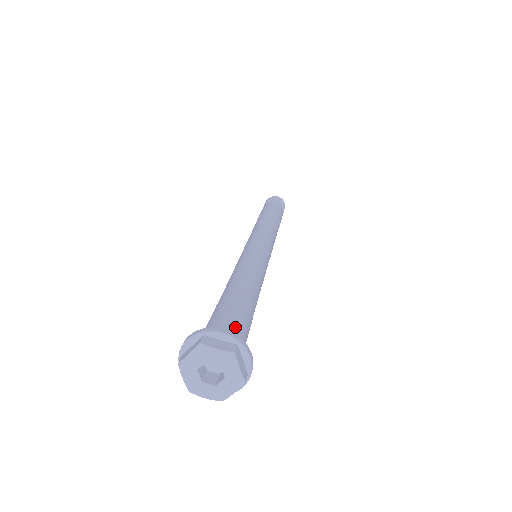
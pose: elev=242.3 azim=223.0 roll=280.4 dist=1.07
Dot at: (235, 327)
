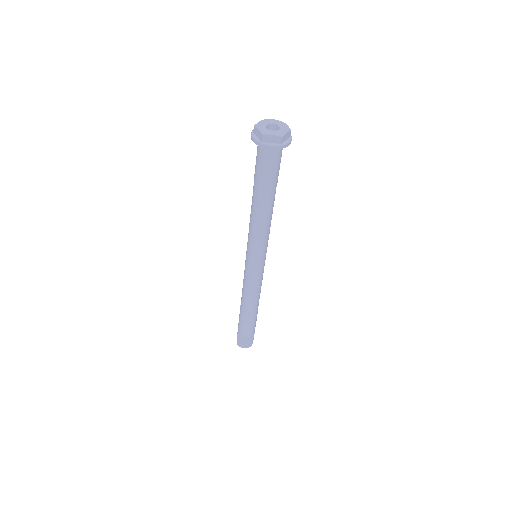
Dot at: (281, 155)
